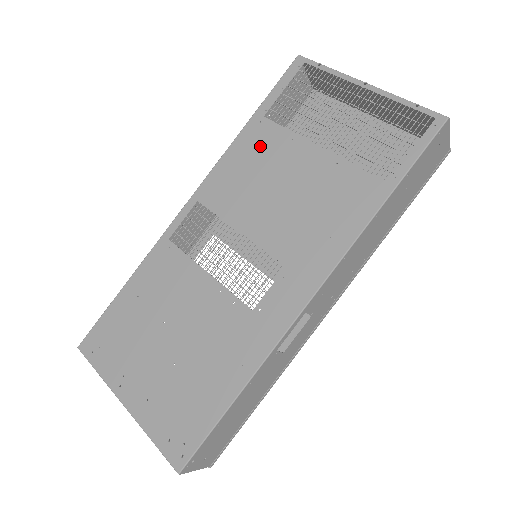
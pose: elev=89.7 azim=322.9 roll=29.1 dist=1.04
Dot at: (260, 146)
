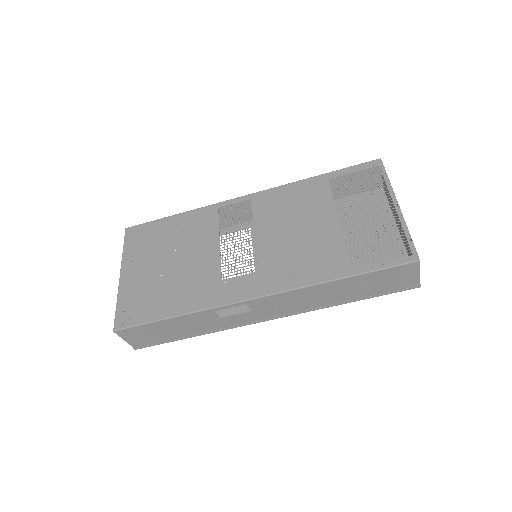
Dot at: (310, 195)
